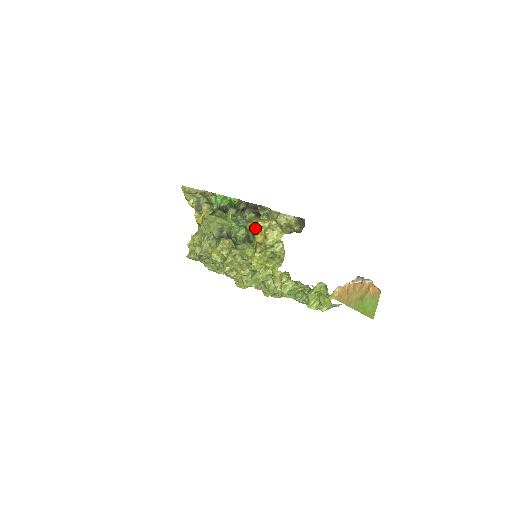
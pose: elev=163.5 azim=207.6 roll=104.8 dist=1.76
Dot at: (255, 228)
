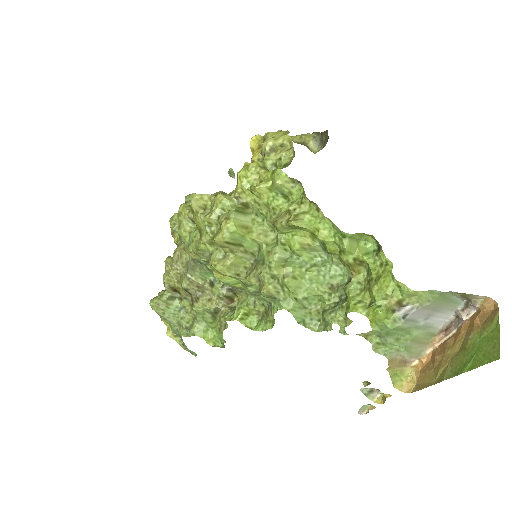
Dot at: (250, 143)
